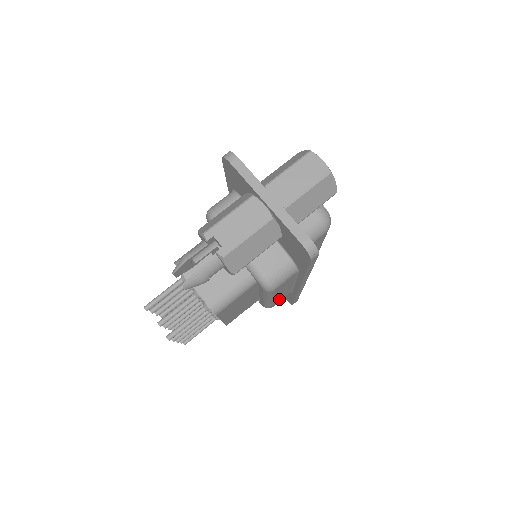
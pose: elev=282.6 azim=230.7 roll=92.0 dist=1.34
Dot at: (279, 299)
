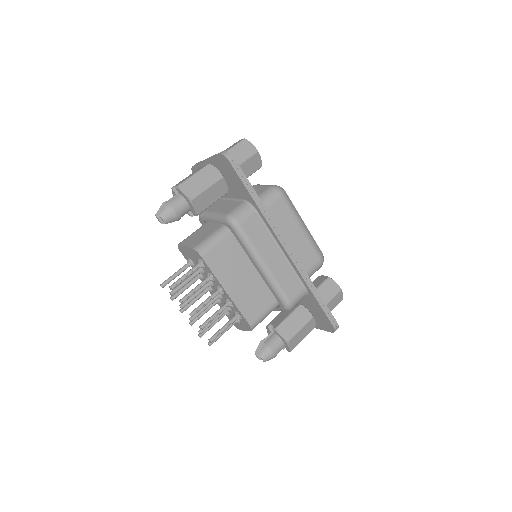
Dot at: (286, 283)
